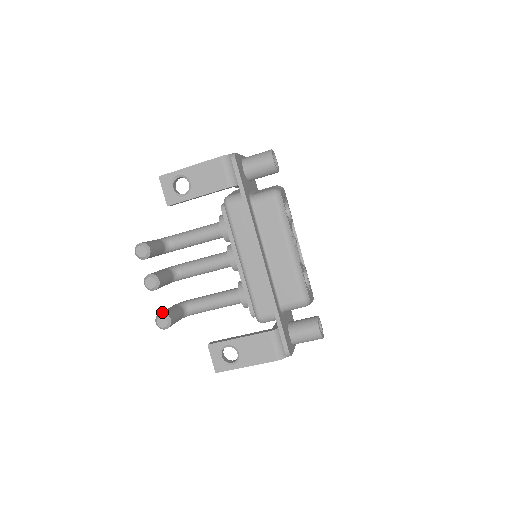
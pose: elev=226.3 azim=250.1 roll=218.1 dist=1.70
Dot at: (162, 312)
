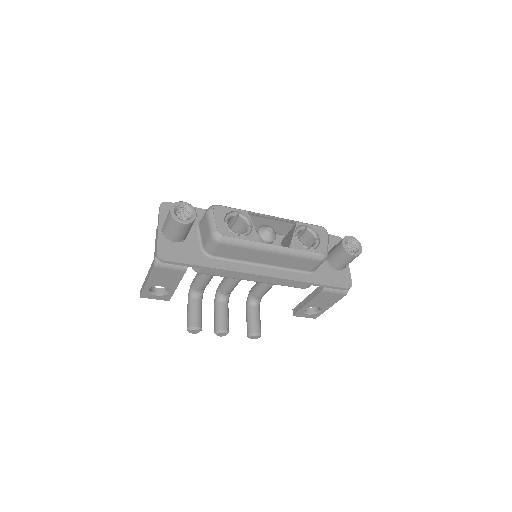
Dot at: (247, 333)
